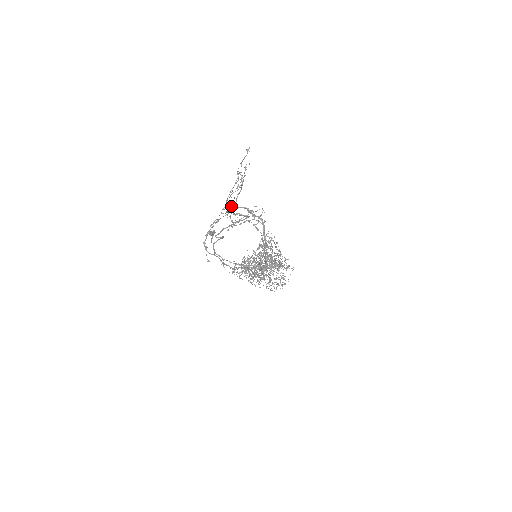
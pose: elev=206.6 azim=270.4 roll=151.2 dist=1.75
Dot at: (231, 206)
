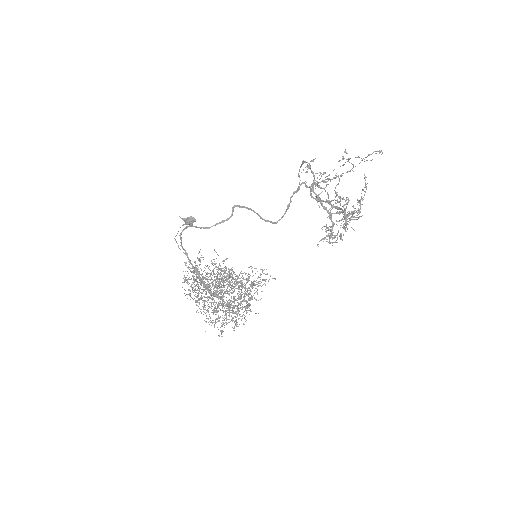
Dot at: (306, 185)
